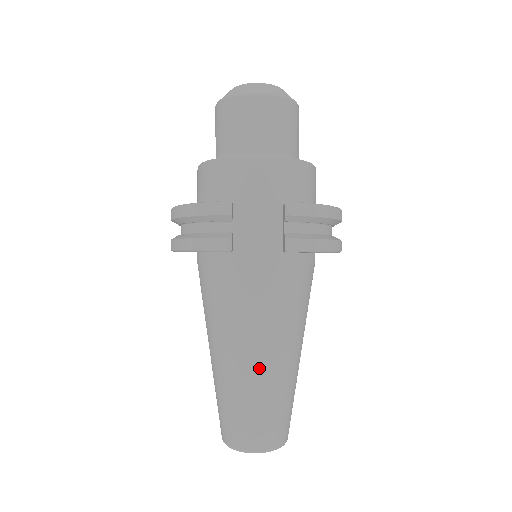
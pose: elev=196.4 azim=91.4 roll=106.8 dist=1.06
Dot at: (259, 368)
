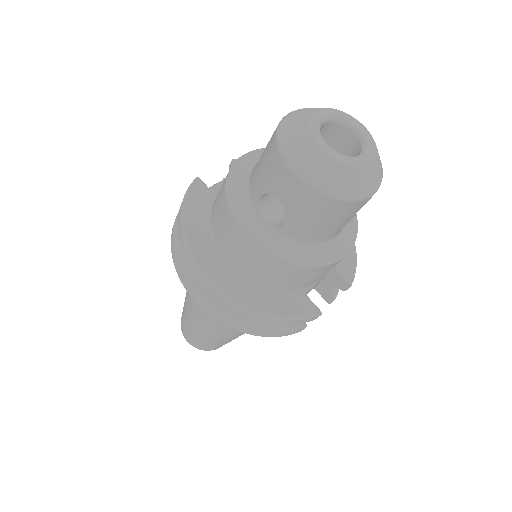
Dot at: occluded
